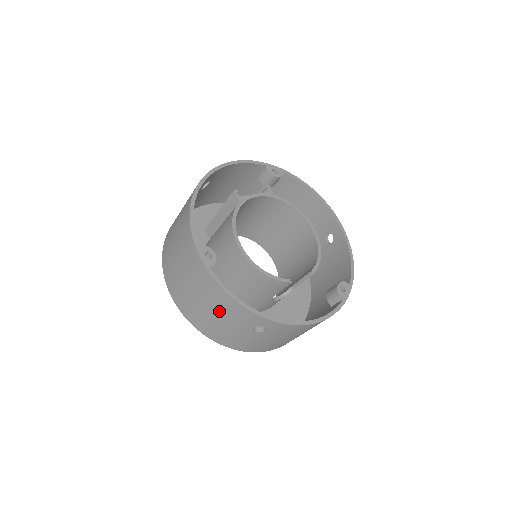
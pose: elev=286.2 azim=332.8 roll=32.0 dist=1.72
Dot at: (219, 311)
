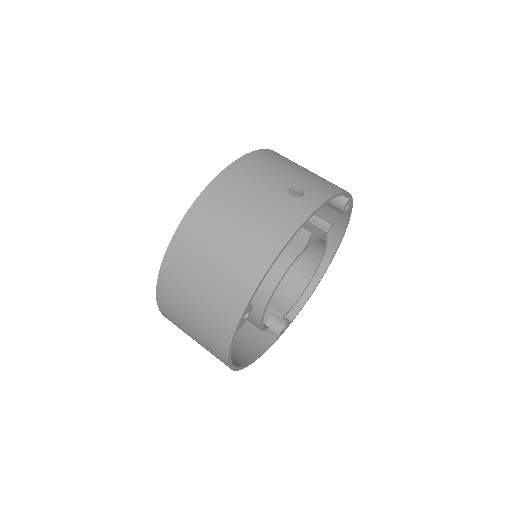
Dot at: (201, 336)
